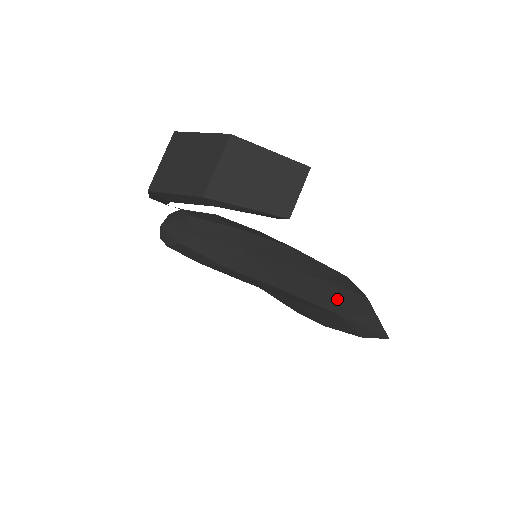
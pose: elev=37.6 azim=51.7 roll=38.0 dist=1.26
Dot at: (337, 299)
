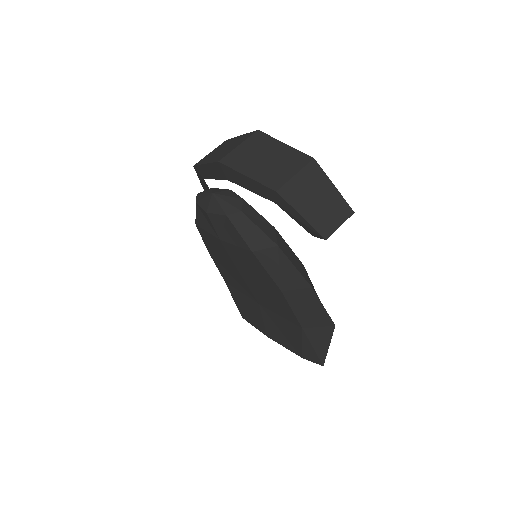
Dot at: (313, 317)
